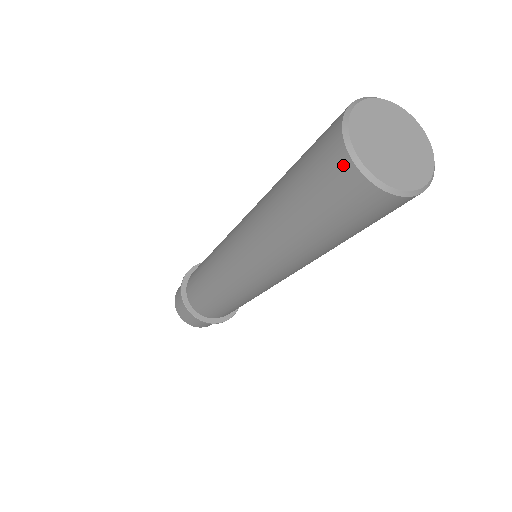
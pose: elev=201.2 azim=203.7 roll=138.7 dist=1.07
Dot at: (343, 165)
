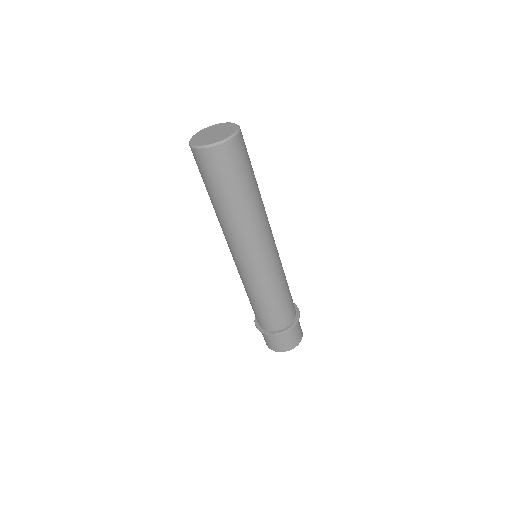
Dot at: occluded
